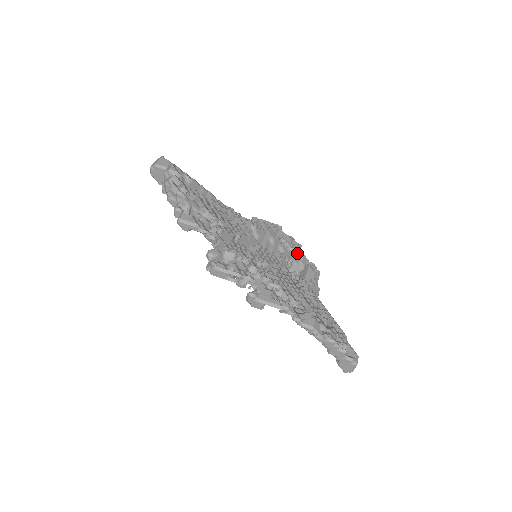
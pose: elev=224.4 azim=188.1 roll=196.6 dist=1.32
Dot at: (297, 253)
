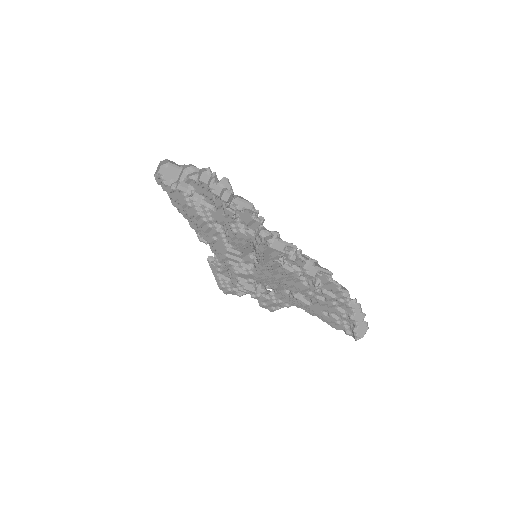
Dot at: occluded
